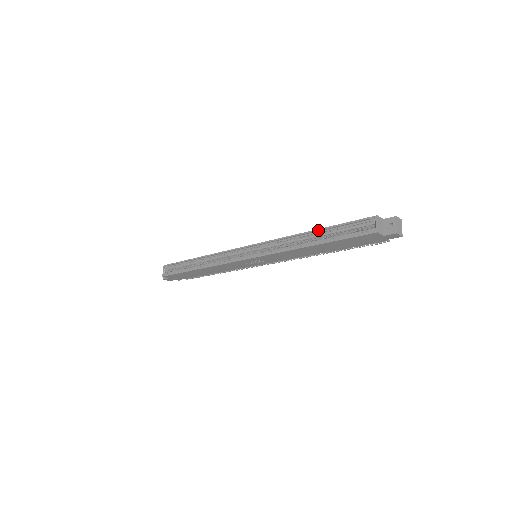
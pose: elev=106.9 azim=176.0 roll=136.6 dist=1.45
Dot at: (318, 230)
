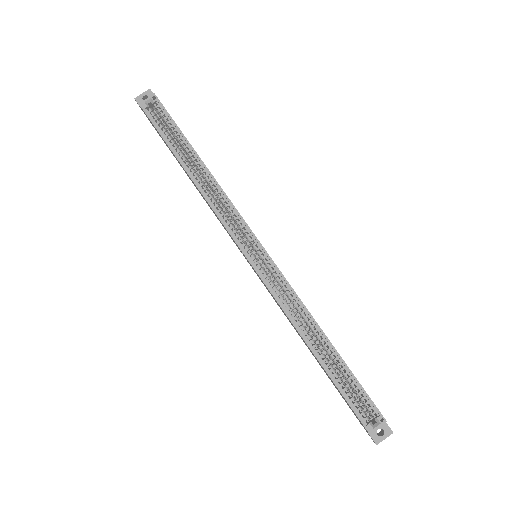
Dot at: (336, 351)
